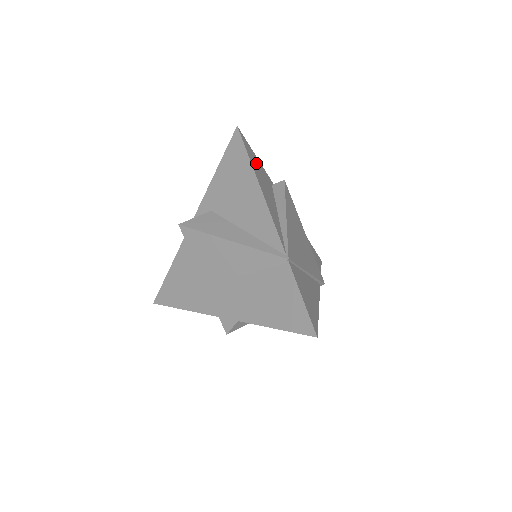
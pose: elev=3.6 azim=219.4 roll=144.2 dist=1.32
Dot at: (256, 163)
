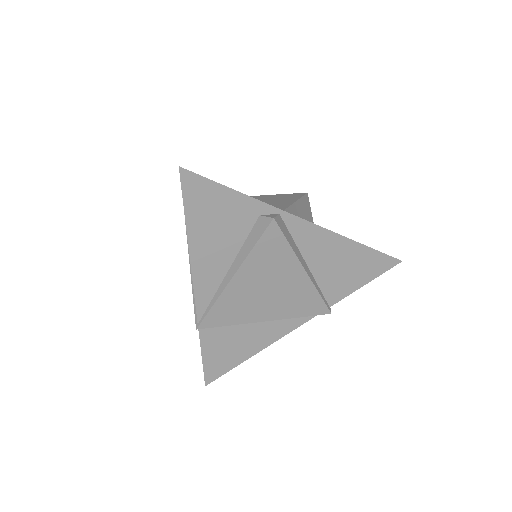
Dot at: (213, 207)
